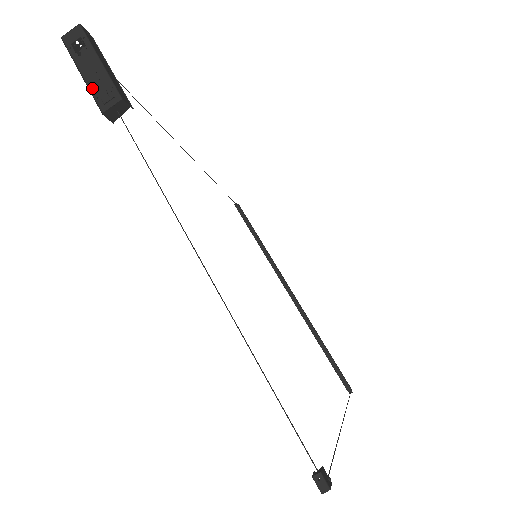
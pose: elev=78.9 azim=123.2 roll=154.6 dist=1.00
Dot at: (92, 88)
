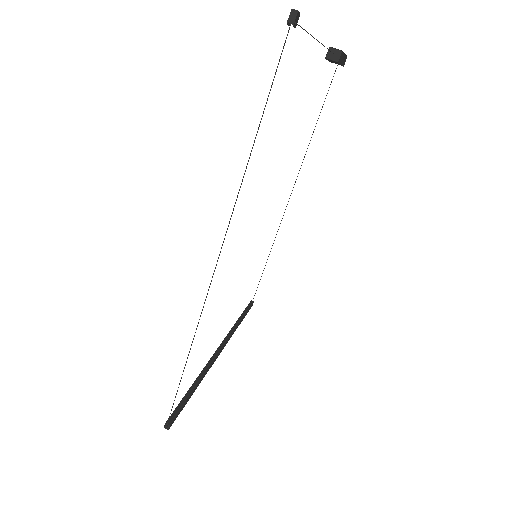
Dot at: occluded
